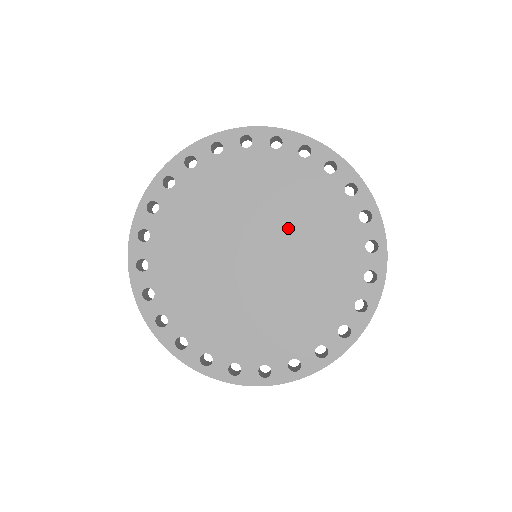
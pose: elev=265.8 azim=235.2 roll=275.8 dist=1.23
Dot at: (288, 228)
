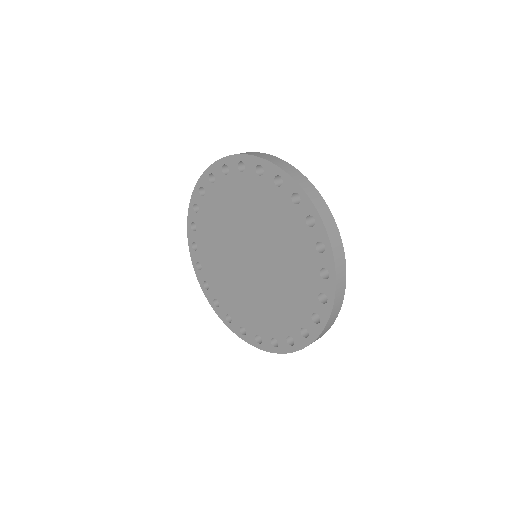
Dot at: (251, 227)
